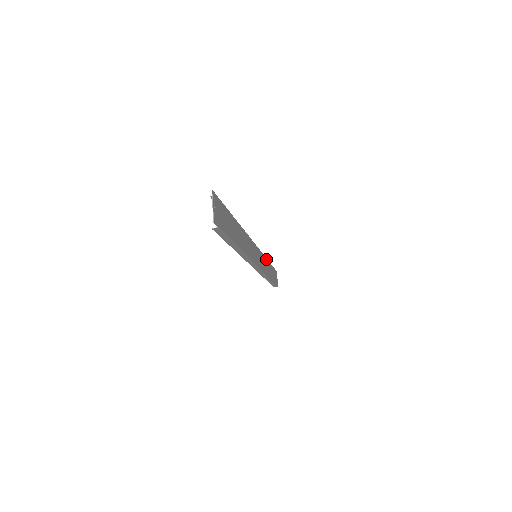
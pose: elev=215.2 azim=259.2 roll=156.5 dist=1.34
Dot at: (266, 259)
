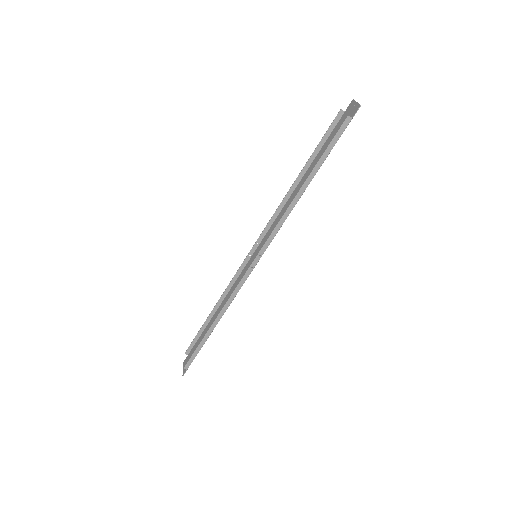
Dot at: (223, 302)
